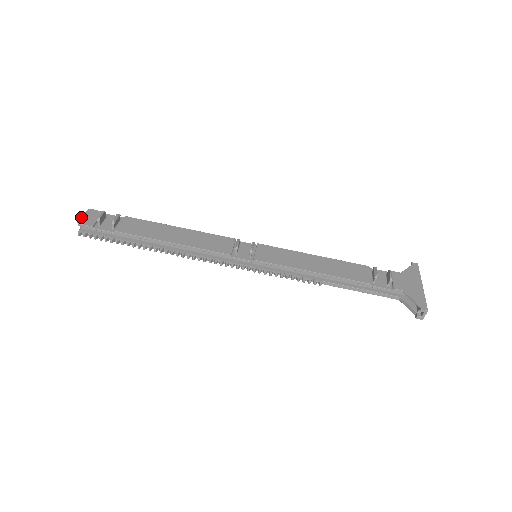
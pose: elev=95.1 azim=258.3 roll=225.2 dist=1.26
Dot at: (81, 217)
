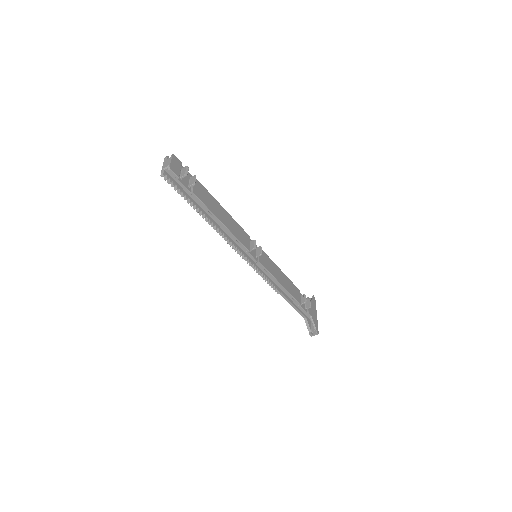
Dot at: (171, 162)
